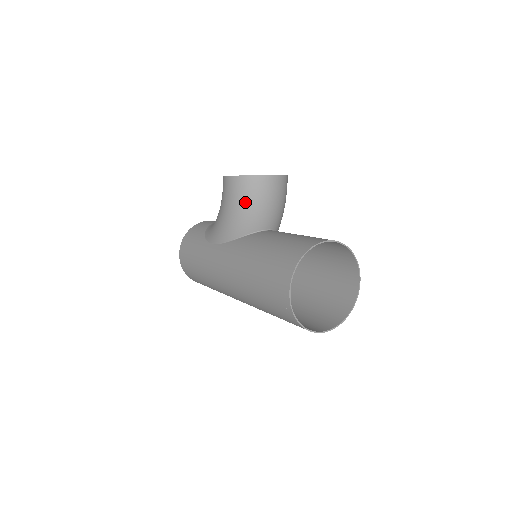
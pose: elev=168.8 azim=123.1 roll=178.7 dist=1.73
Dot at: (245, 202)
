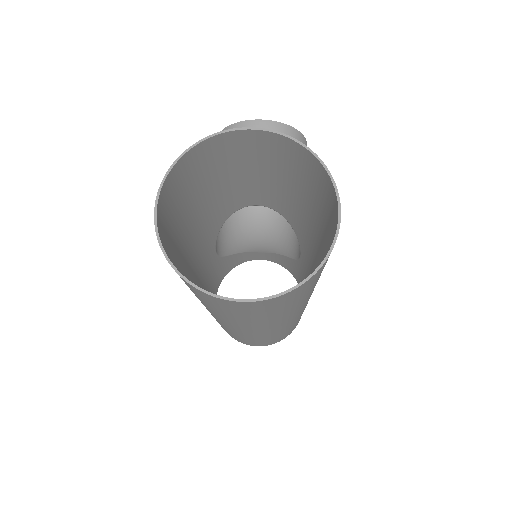
Dot at: occluded
